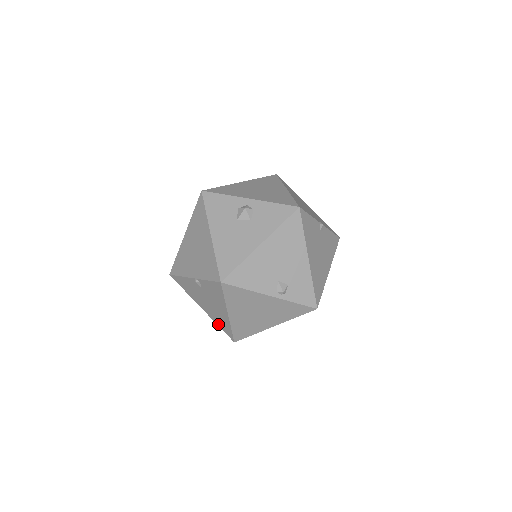
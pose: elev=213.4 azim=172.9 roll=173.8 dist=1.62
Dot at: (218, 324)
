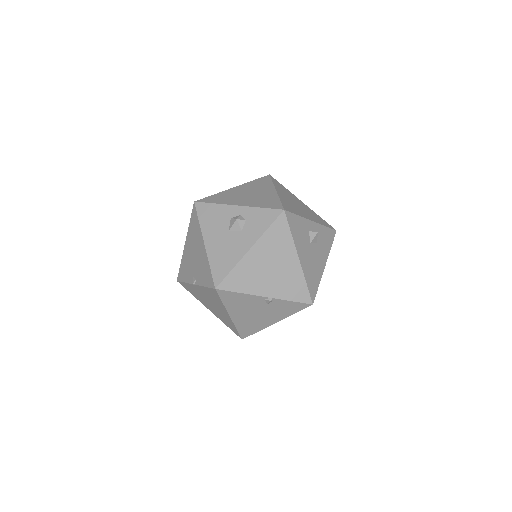
Dot at: (239, 328)
